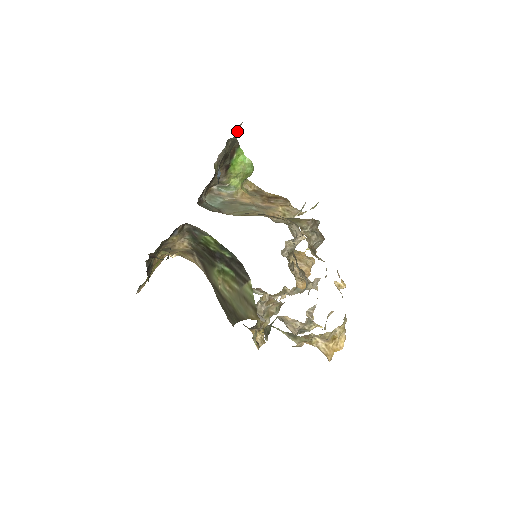
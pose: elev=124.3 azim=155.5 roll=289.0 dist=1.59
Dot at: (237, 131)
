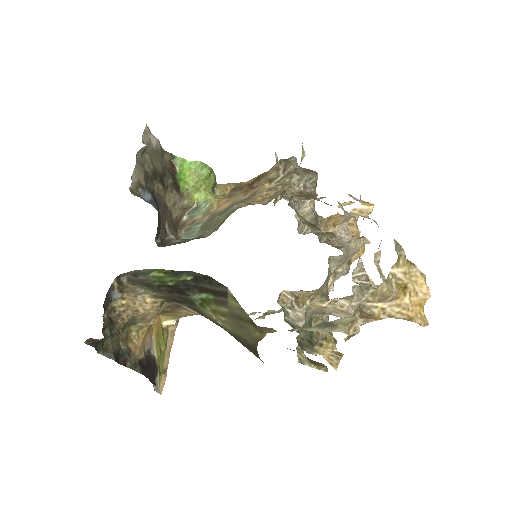
Dot at: (151, 140)
